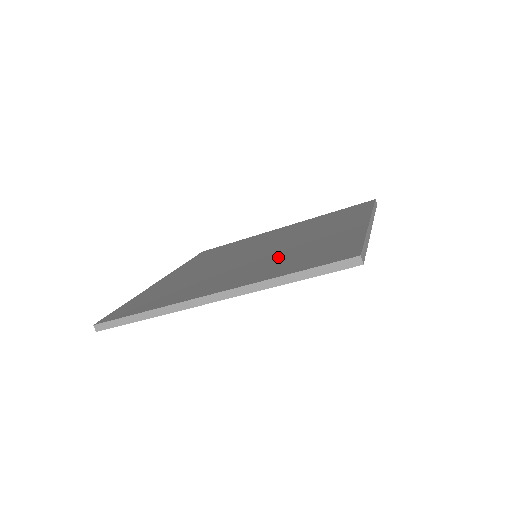
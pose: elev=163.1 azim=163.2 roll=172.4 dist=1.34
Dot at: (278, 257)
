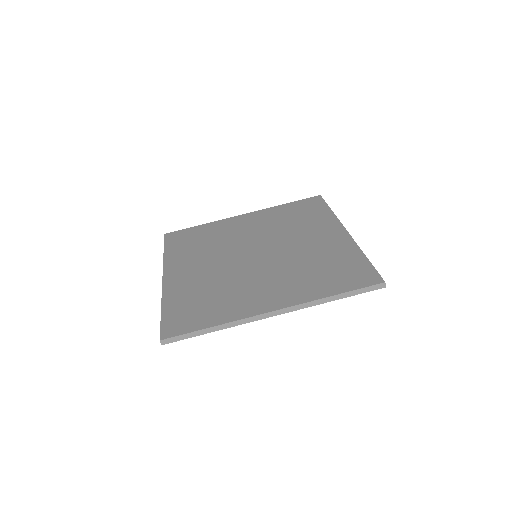
Dot at: (296, 267)
